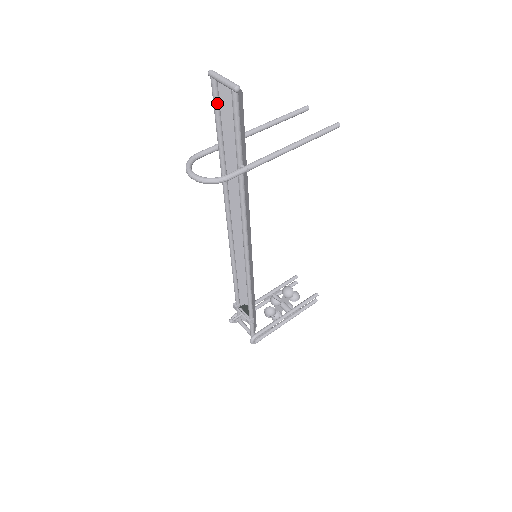
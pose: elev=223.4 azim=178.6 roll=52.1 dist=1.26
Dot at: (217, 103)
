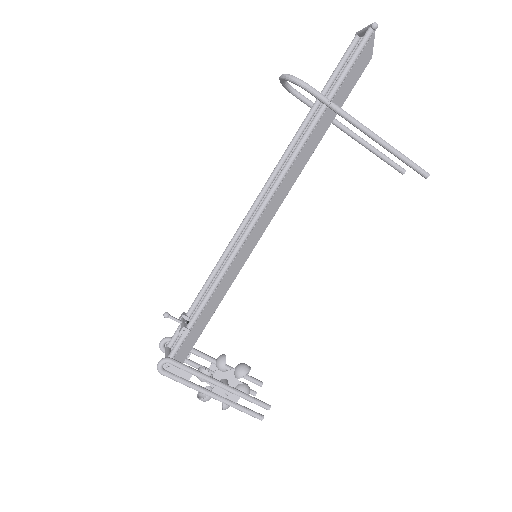
Dot at: (345, 57)
